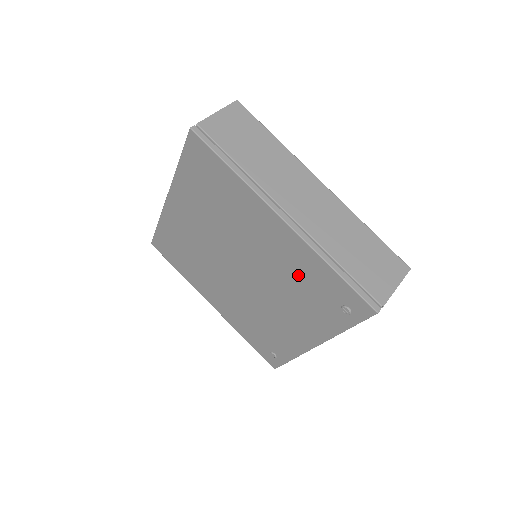
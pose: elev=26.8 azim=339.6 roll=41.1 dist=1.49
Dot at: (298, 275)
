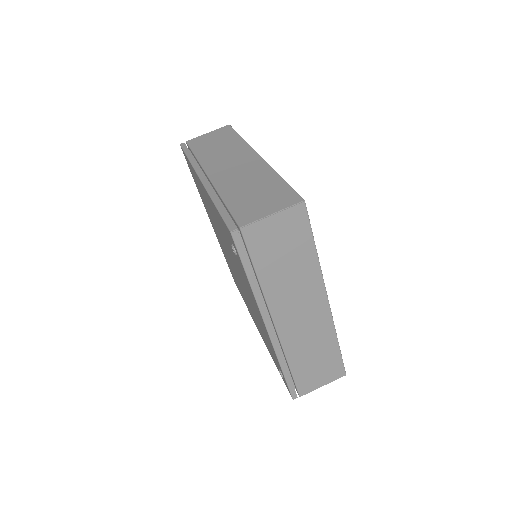
Dot at: (224, 234)
